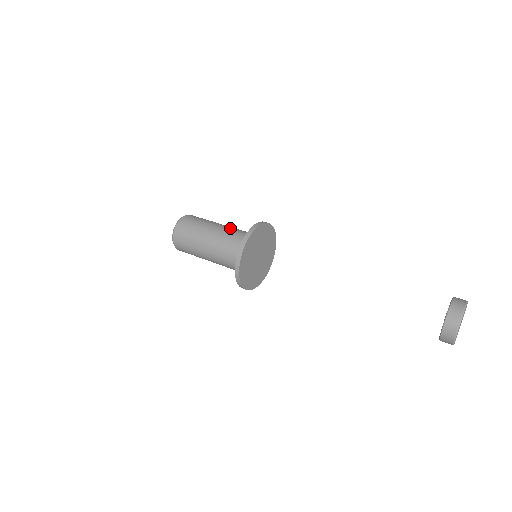
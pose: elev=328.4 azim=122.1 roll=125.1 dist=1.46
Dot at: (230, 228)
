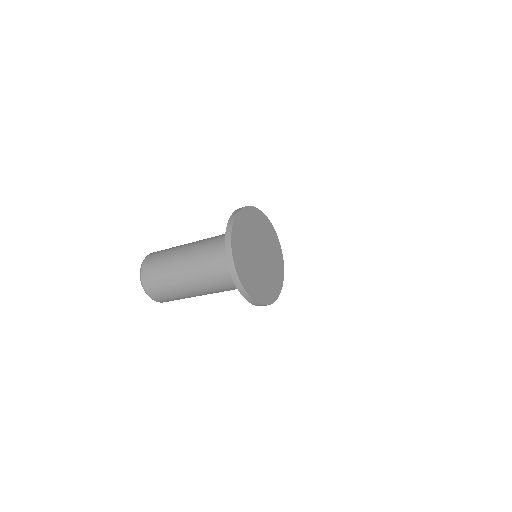
Dot at: occluded
